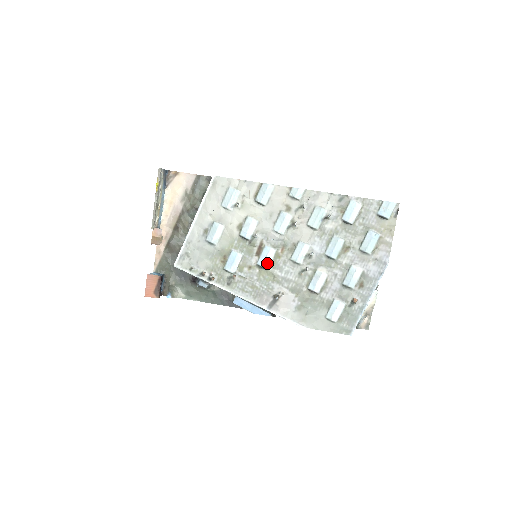
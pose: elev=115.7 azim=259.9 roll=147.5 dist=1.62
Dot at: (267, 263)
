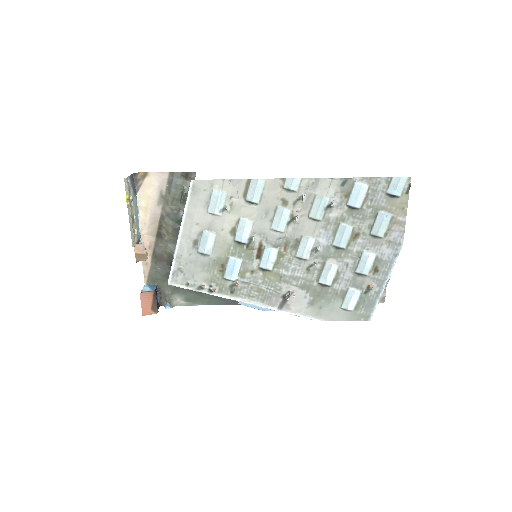
Dot at: (270, 264)
